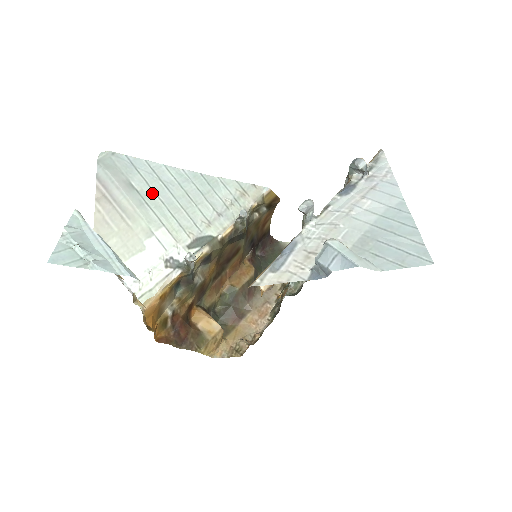
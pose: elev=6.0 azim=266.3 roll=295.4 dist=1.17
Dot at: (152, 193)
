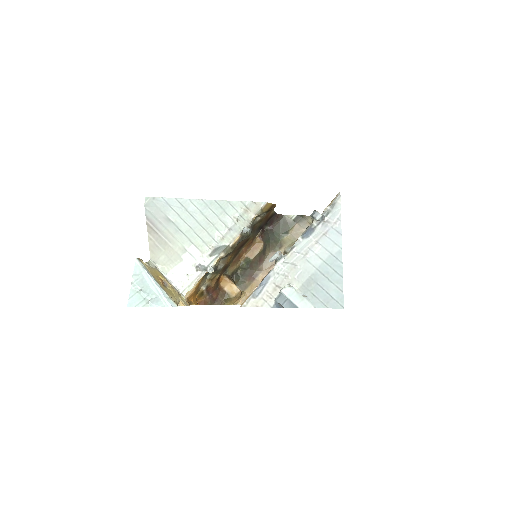
Dot at: (183, 222)
